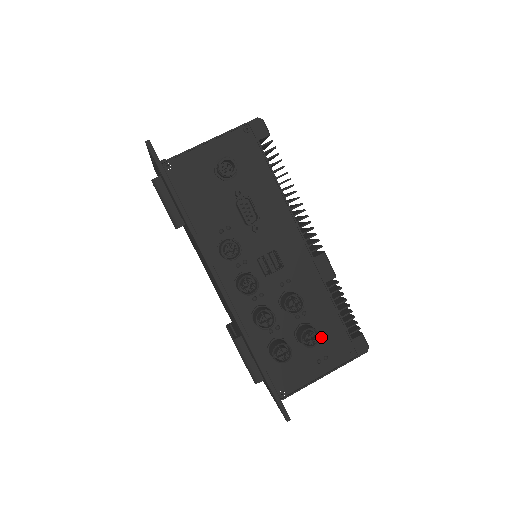
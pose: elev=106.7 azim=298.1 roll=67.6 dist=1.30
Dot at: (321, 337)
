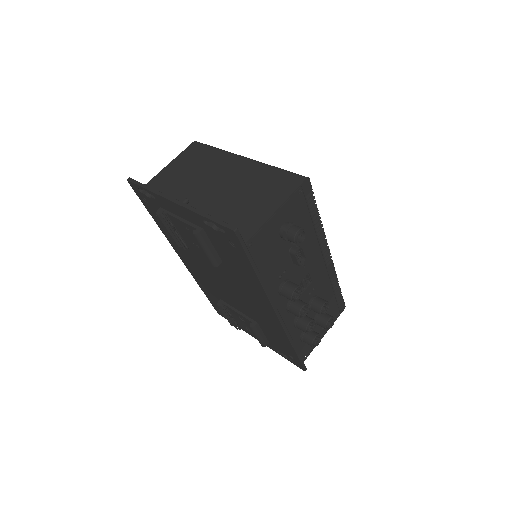
Dot at: occluded
